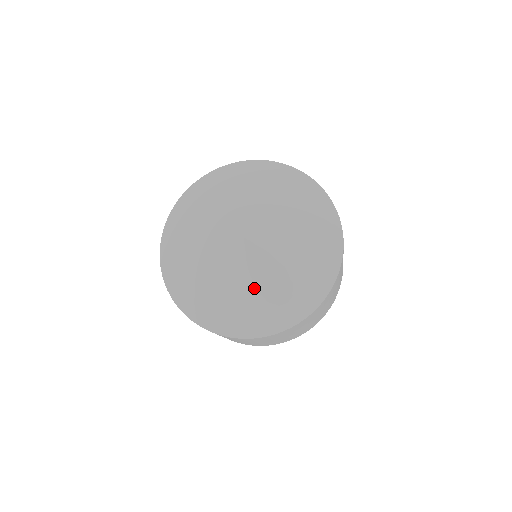
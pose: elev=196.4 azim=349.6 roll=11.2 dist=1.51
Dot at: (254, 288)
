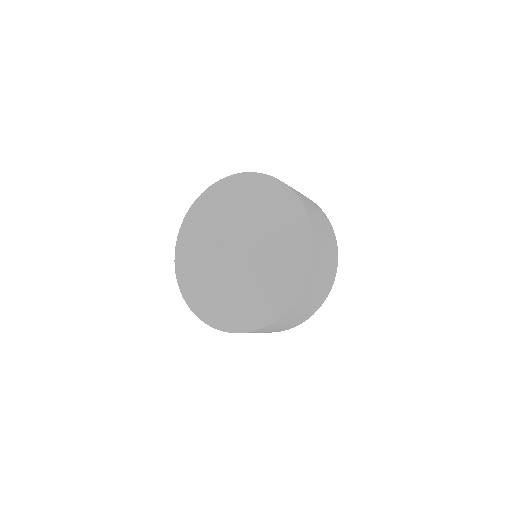
Dot at: (252, 284)
